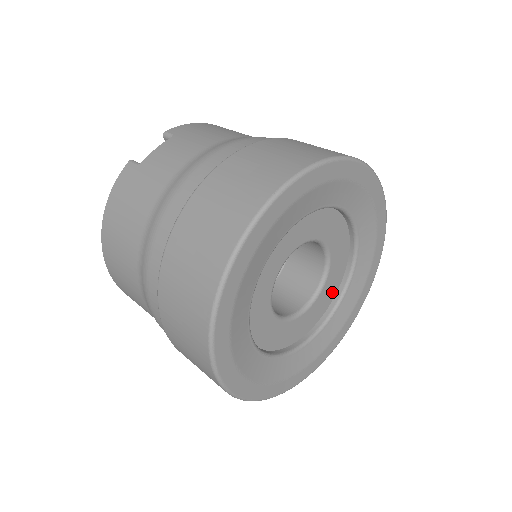
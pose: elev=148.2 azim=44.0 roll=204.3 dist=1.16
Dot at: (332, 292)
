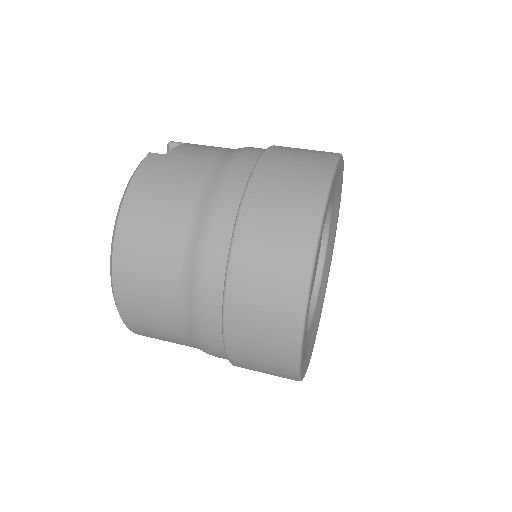
Dot at: occluded
